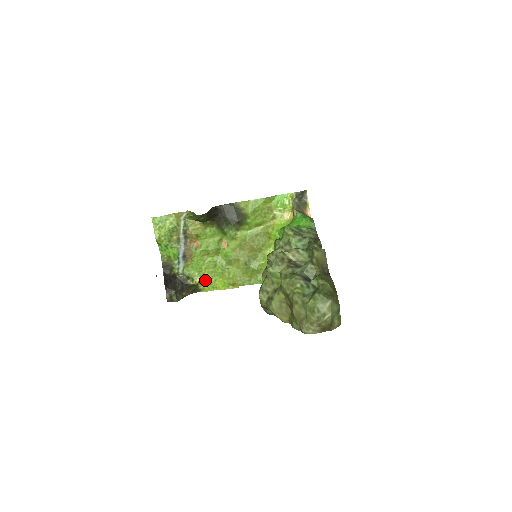
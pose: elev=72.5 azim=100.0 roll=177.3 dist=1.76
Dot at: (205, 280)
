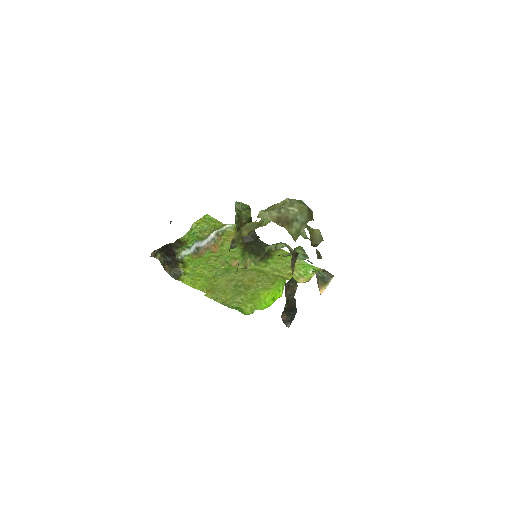
Dot at: (192, 274)
